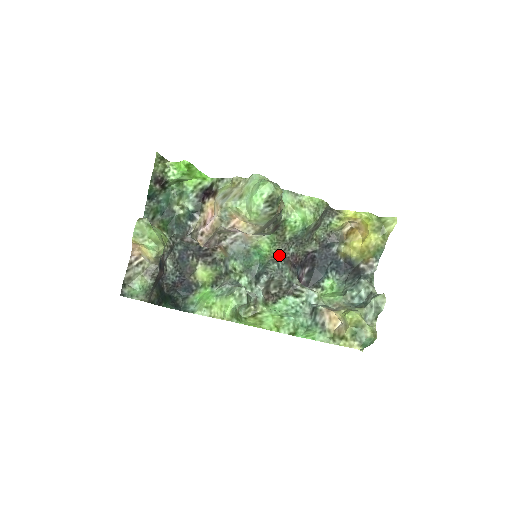
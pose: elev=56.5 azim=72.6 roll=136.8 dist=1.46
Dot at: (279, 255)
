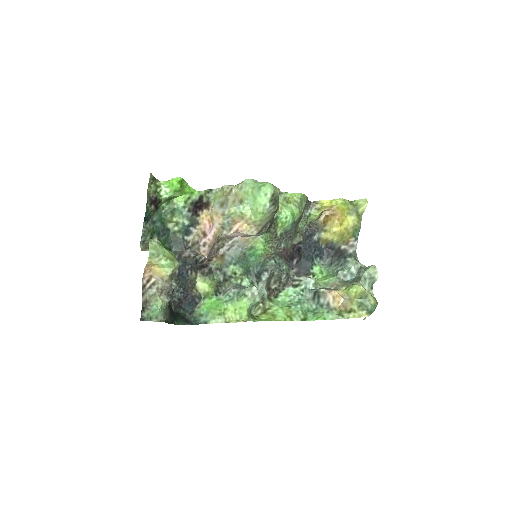
Dot at: (273, 252)
